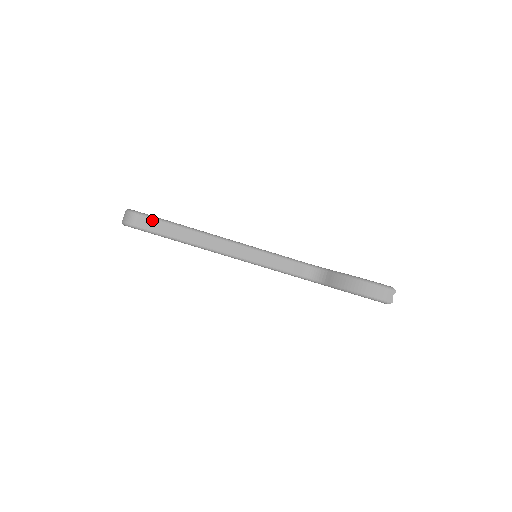
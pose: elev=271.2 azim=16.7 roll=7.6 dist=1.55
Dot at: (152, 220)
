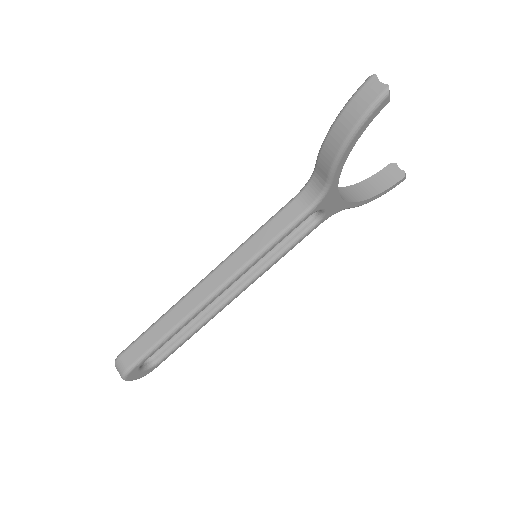
Dot at: (134, 345)
